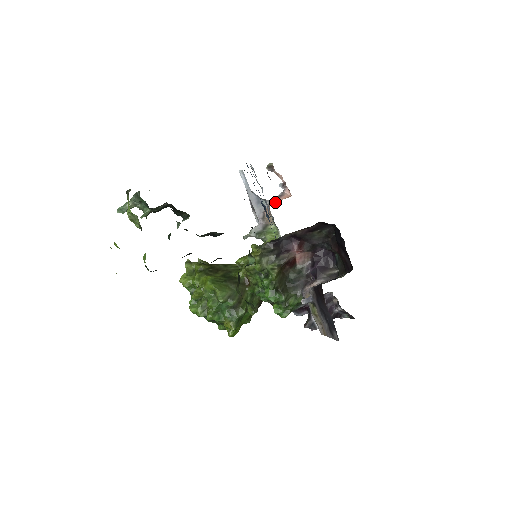
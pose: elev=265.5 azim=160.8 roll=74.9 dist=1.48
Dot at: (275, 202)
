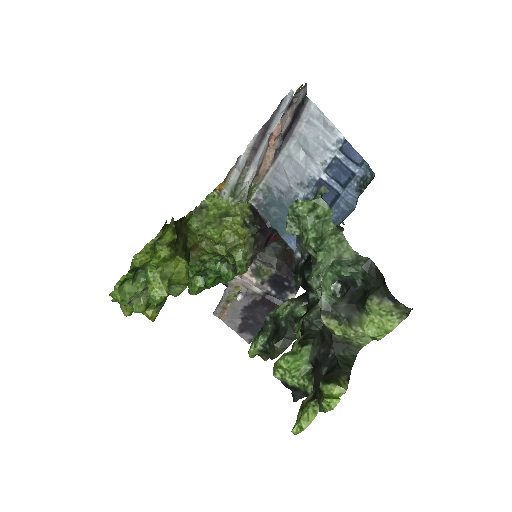
Dot at: (269, 144)
